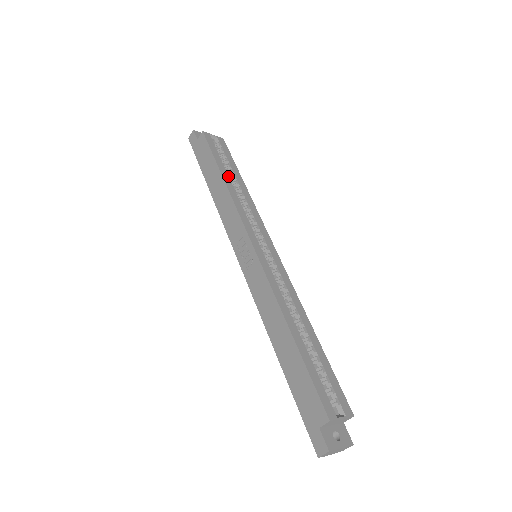
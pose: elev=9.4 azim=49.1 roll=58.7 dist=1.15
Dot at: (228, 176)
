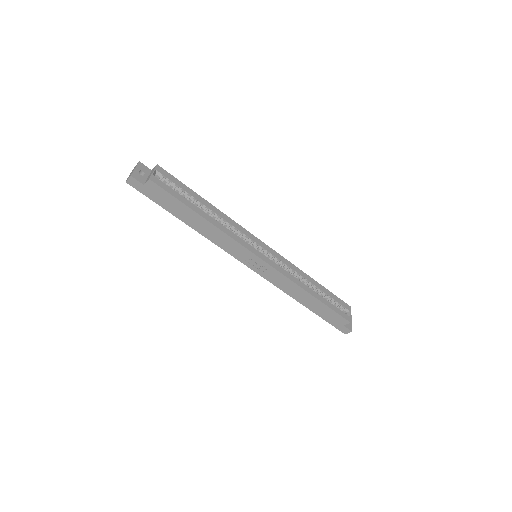
Dot at: (202, 211)
